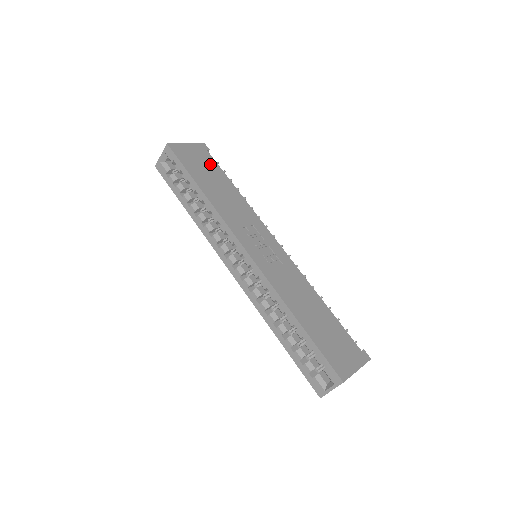
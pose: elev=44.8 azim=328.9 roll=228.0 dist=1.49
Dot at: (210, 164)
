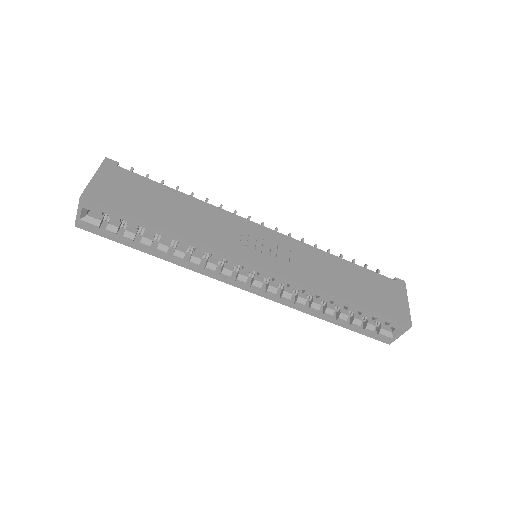
Dot at: (138, 184)
